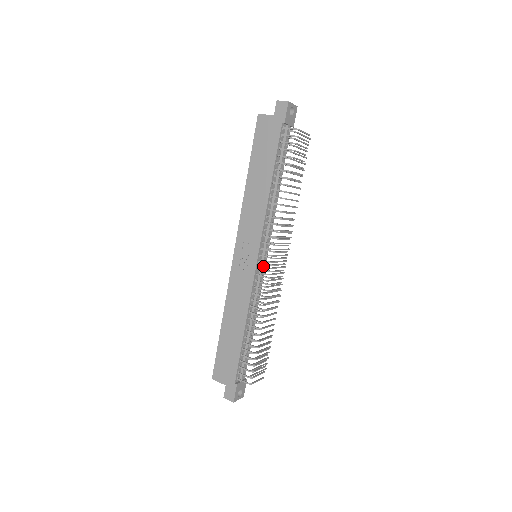
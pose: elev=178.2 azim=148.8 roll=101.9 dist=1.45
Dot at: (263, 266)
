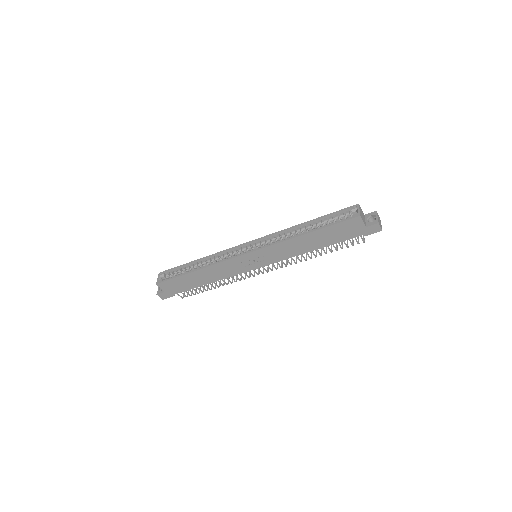
Dot at: occluded
